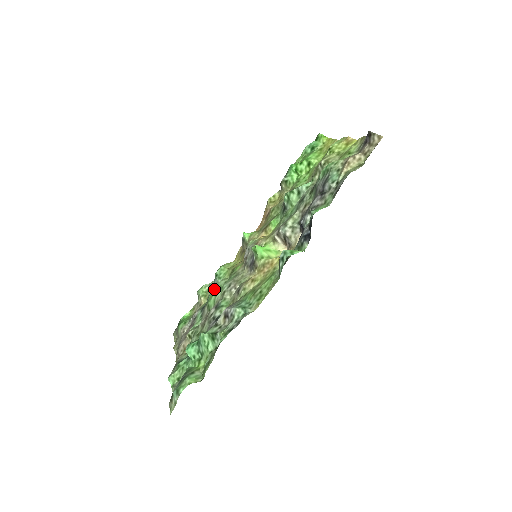
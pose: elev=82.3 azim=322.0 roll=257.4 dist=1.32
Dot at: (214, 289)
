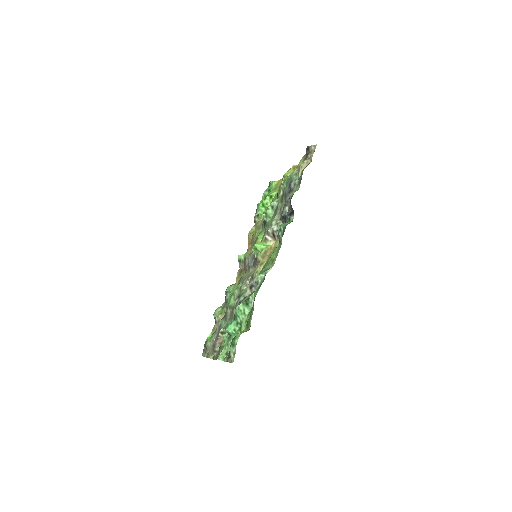
Dot at: (230, 296)
